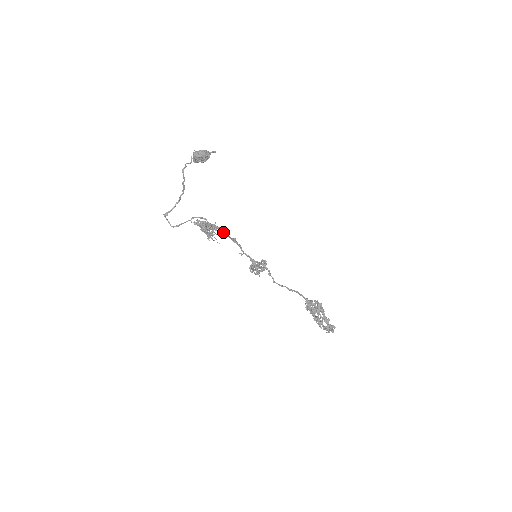
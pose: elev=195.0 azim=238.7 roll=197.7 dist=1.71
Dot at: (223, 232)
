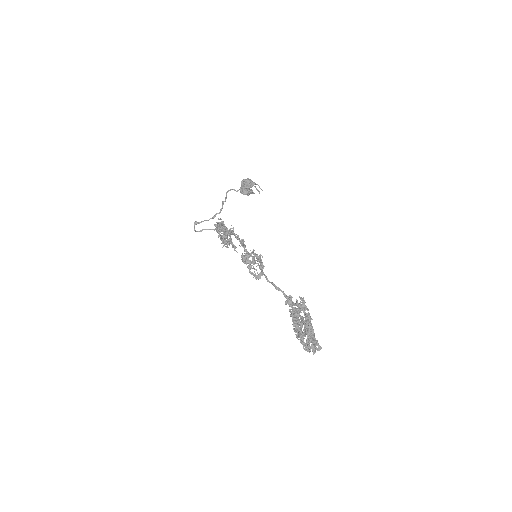
Dot at: (236, 238)
